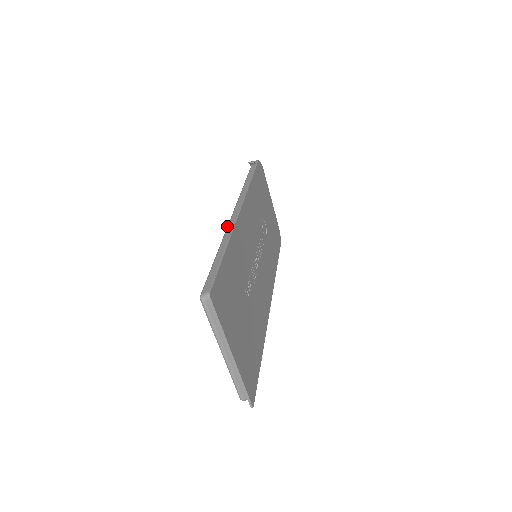
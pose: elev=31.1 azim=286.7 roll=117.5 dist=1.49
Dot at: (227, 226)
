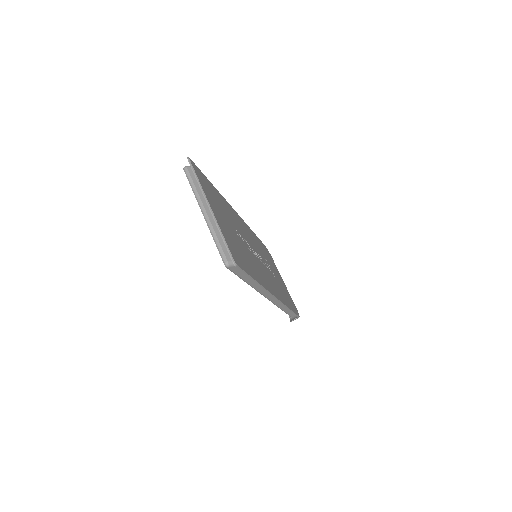
Dot at: occluded
